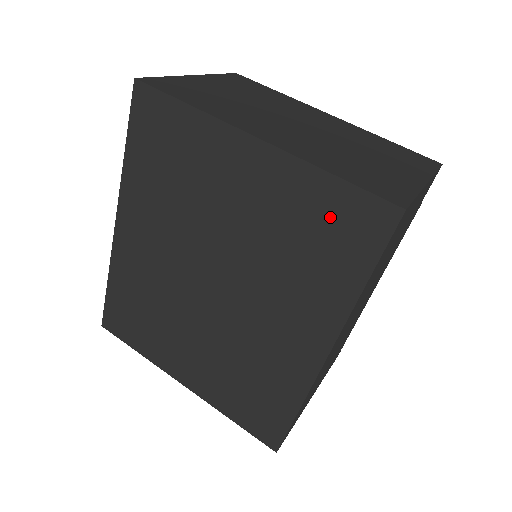
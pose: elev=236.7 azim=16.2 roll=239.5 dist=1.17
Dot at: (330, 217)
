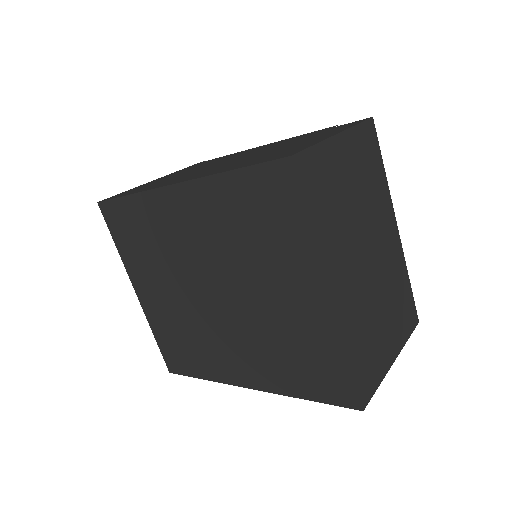
Dot at: (323, 366)
